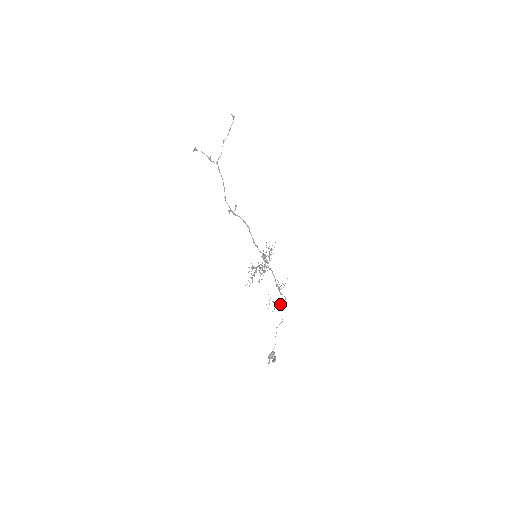
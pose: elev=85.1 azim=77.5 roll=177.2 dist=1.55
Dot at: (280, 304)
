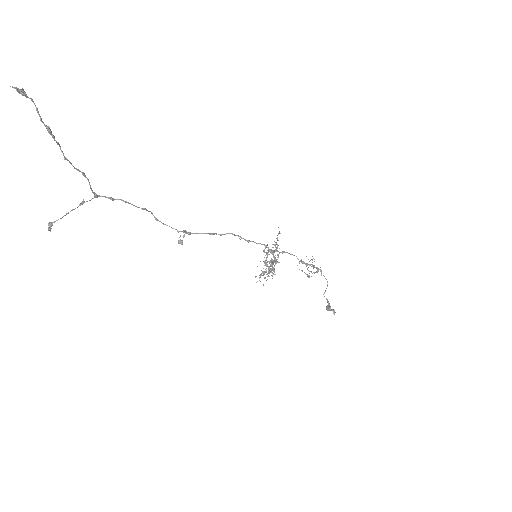
Dot at: (316, 272)
